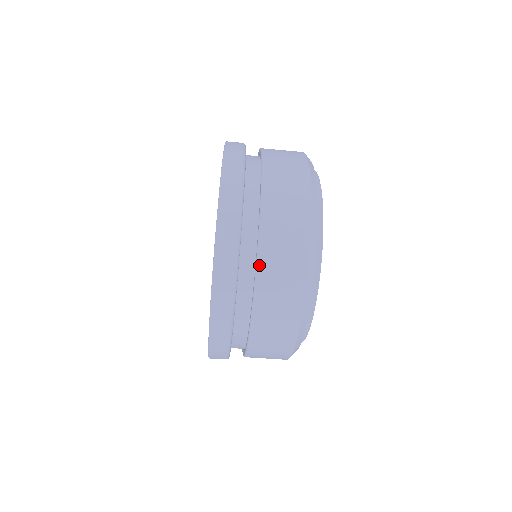
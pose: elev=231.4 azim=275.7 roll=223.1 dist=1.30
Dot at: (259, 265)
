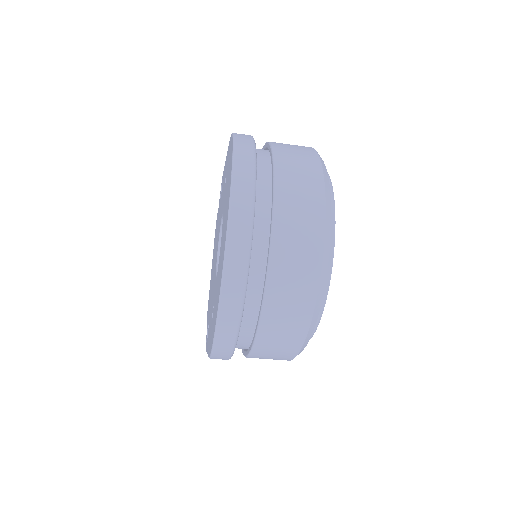
Dot at: (272, 252)
